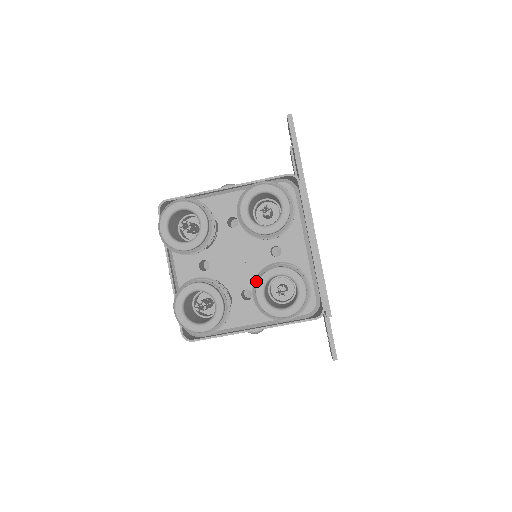
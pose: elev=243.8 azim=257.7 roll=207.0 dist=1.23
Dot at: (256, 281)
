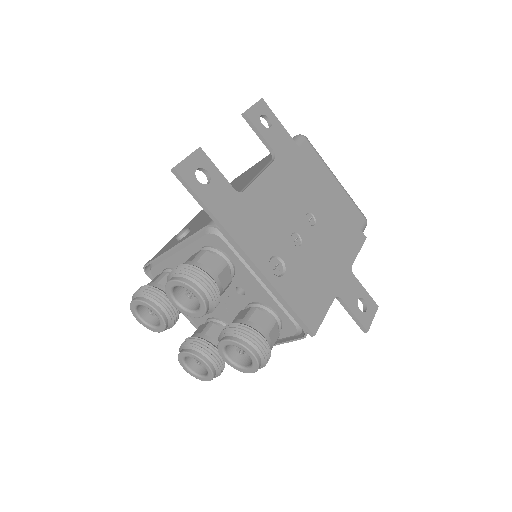
Dot at: occluded
